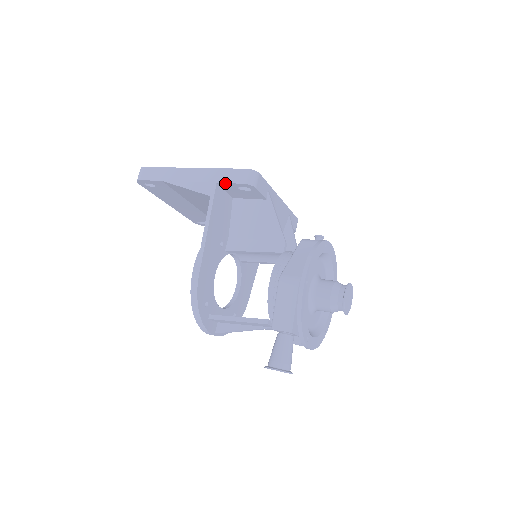
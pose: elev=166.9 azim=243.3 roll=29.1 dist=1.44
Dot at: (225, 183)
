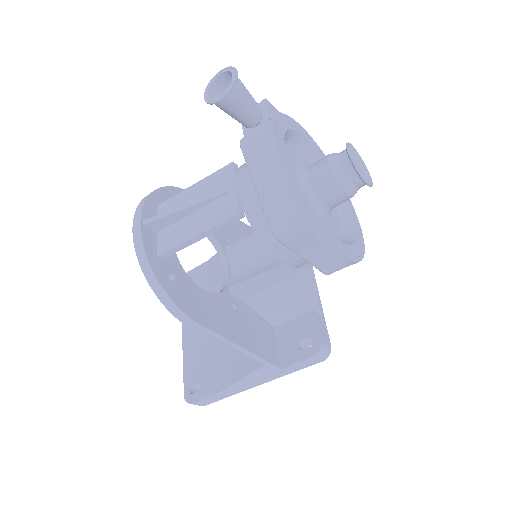
Dot at: occluded
